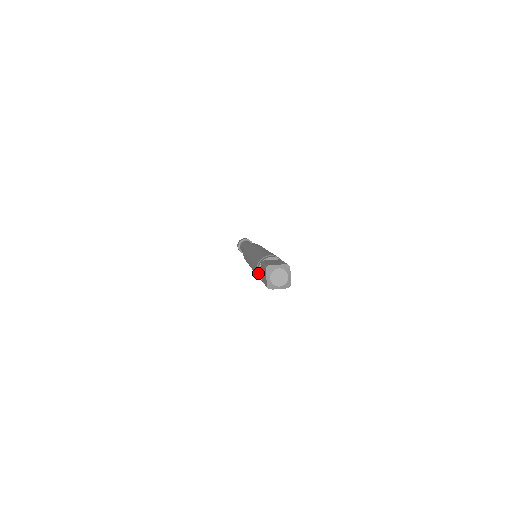
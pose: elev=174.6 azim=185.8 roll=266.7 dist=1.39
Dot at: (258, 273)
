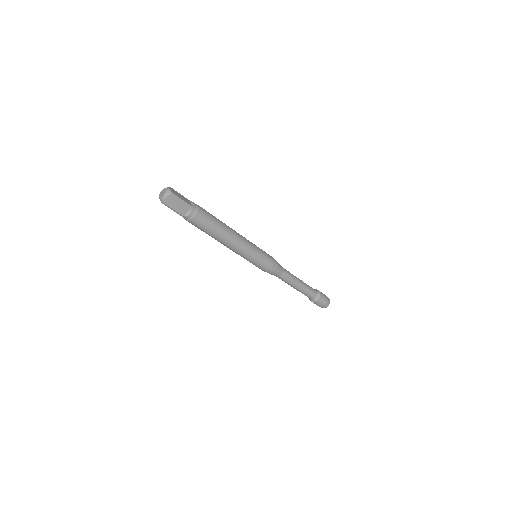
Dot at: occluded
